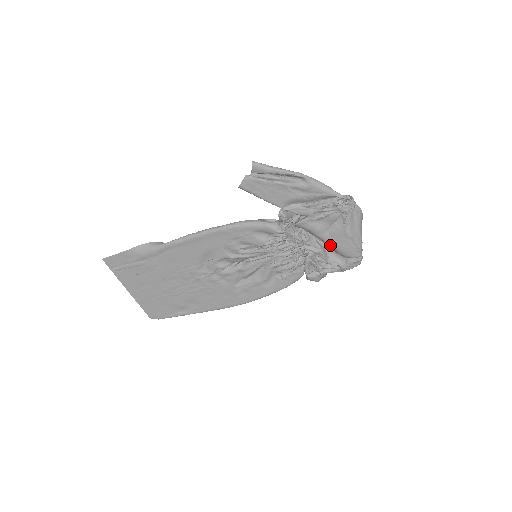
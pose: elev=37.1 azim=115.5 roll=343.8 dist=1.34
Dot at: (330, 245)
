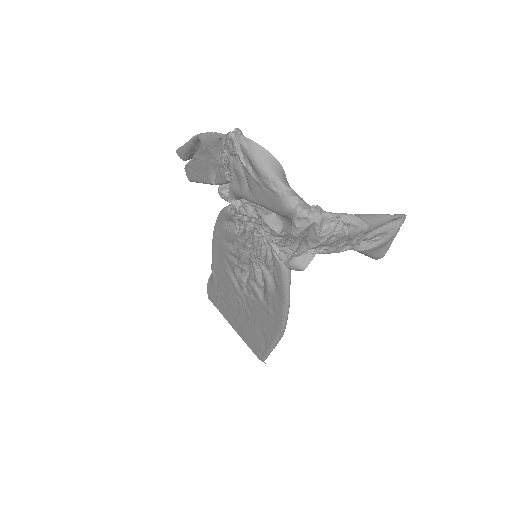
Dot at: (264, 207)
